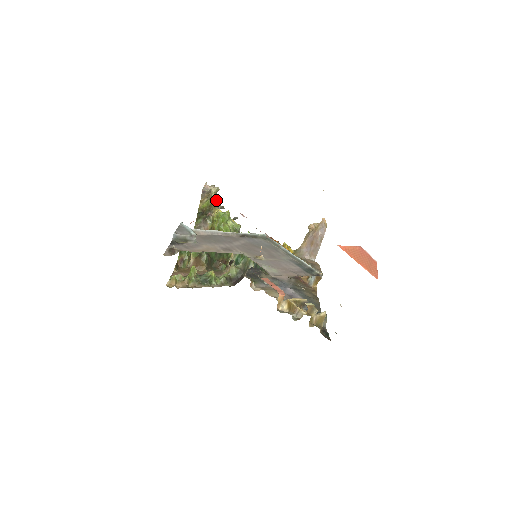
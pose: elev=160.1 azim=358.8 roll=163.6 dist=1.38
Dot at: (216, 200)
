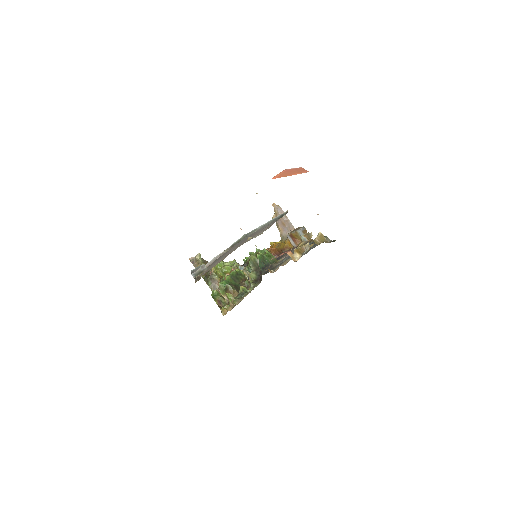
Dot at: (206, 262)
